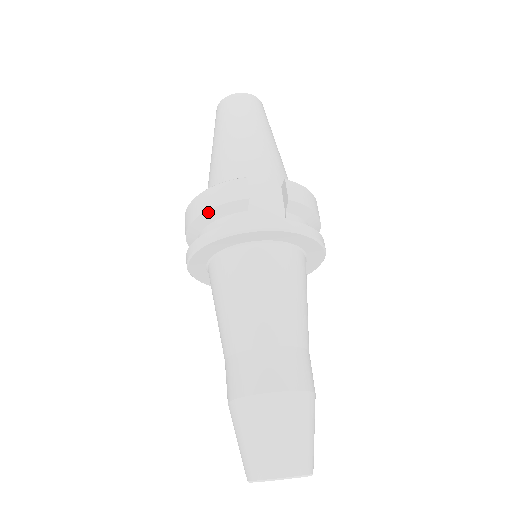
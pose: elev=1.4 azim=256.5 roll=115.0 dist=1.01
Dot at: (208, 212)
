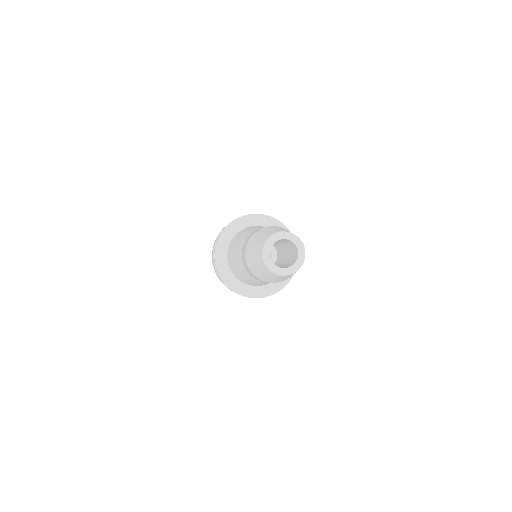
Dot at: occluded
